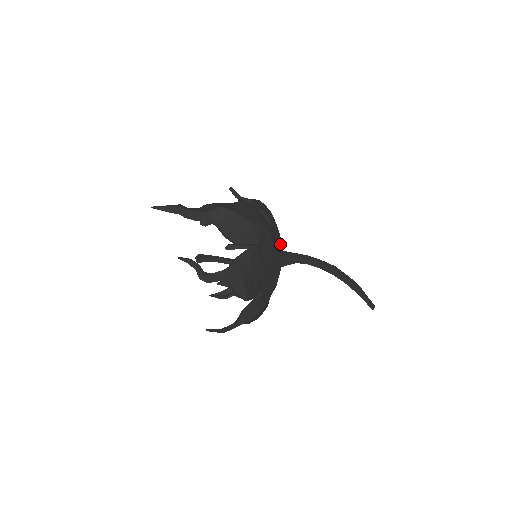
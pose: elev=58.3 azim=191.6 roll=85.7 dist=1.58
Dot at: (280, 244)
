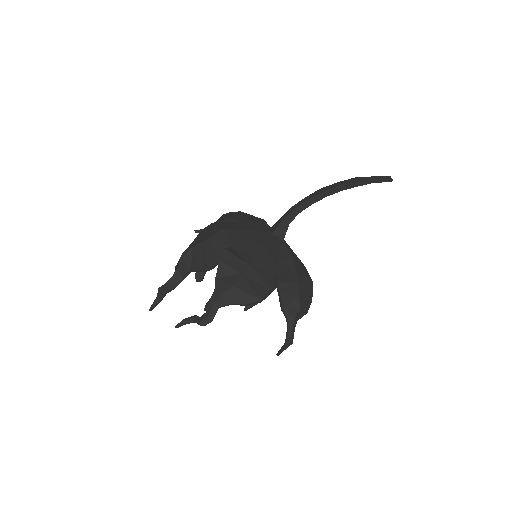
Dot at: (265, 225)
